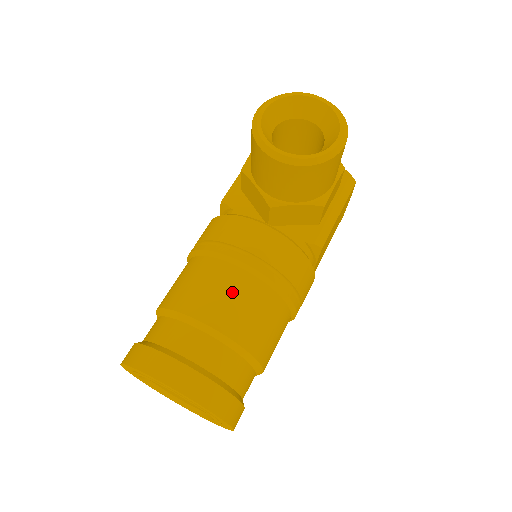
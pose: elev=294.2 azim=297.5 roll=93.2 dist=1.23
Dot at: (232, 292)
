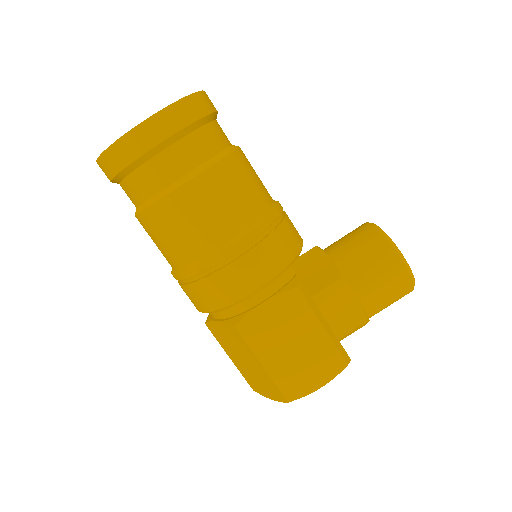
Dot at: (260, 180)
